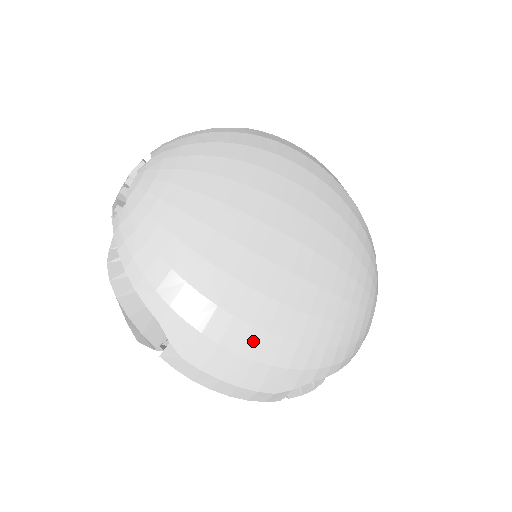
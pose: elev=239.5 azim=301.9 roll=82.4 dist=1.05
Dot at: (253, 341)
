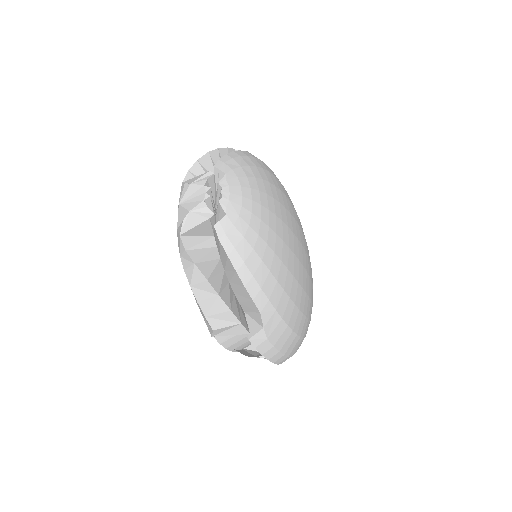
Dot at: (298, 321)
